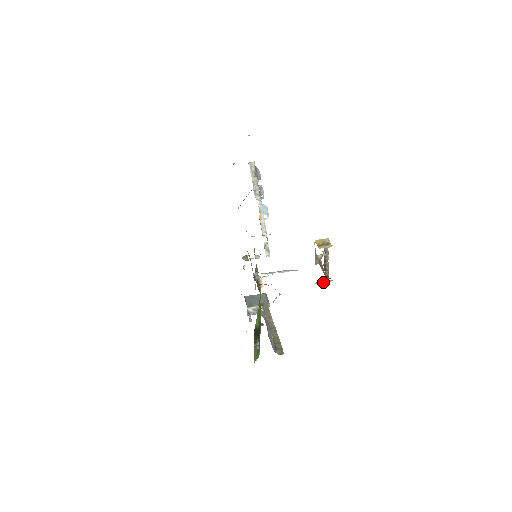
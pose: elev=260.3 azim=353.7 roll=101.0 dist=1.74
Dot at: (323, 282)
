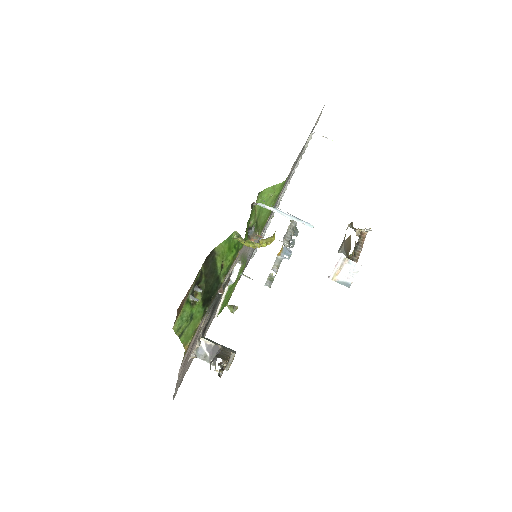
Dot at: (342, 270)
